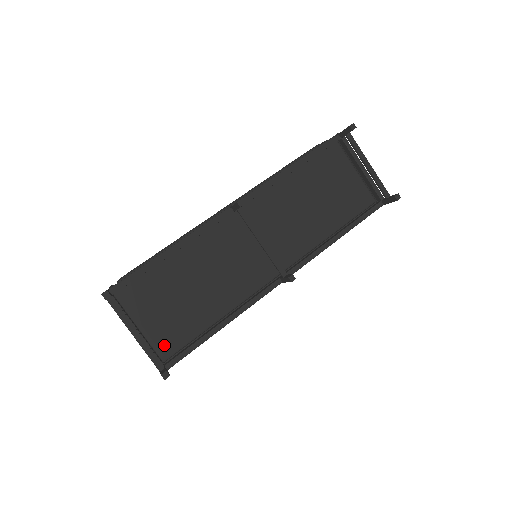
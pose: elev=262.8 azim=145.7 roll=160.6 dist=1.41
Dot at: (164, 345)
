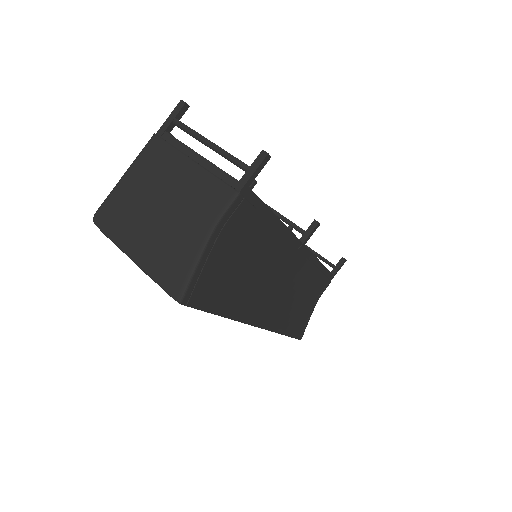
Dot at: occluded
